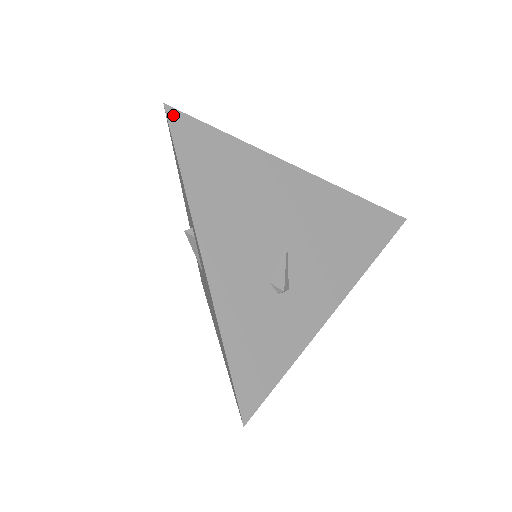
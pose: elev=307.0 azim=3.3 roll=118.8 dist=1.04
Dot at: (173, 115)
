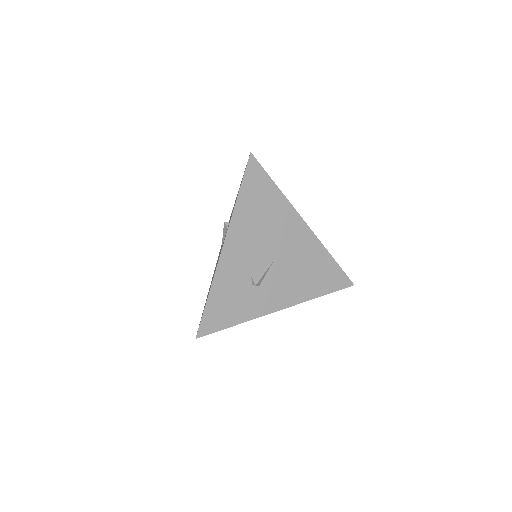
Dot at: (252, 161)
